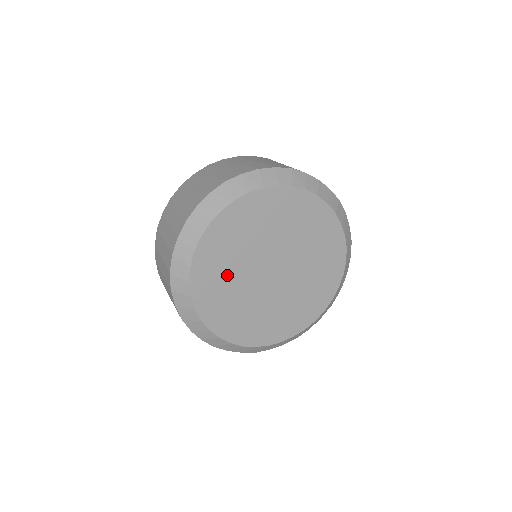
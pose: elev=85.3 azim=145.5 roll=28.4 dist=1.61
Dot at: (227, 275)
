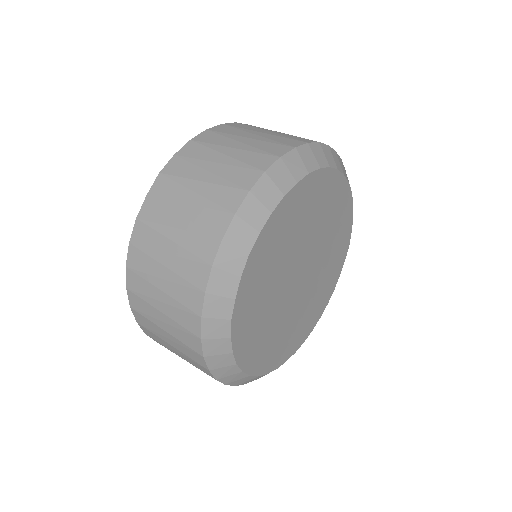
Dot at: (285, 331)
